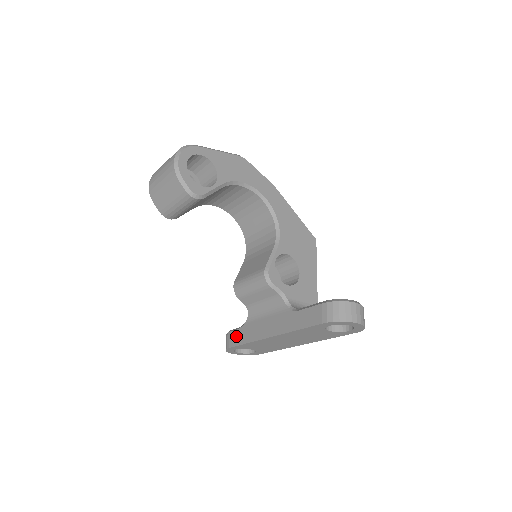
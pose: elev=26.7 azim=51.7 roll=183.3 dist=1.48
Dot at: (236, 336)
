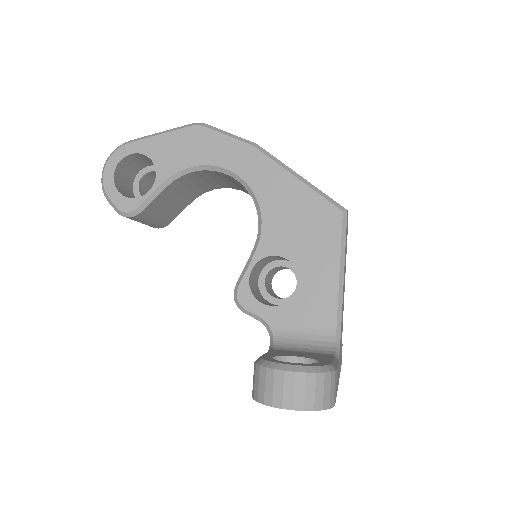
Dot at: occluded
